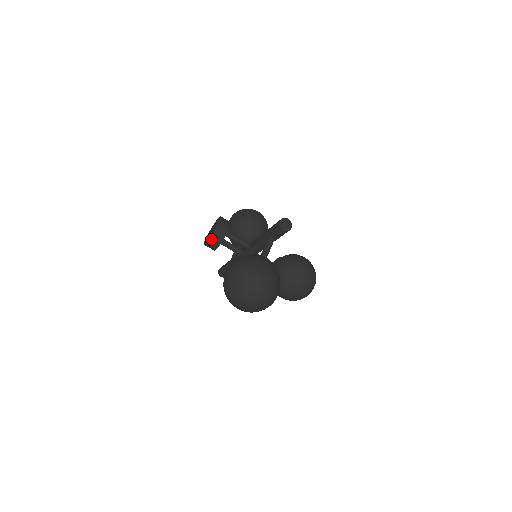
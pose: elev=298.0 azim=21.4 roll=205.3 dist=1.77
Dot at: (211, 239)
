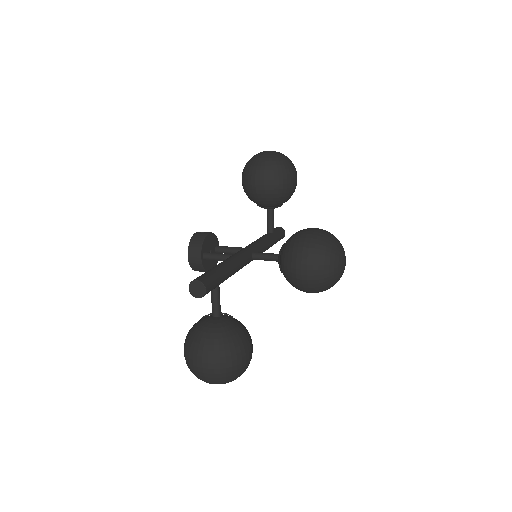
Dot at: (195, 270)
